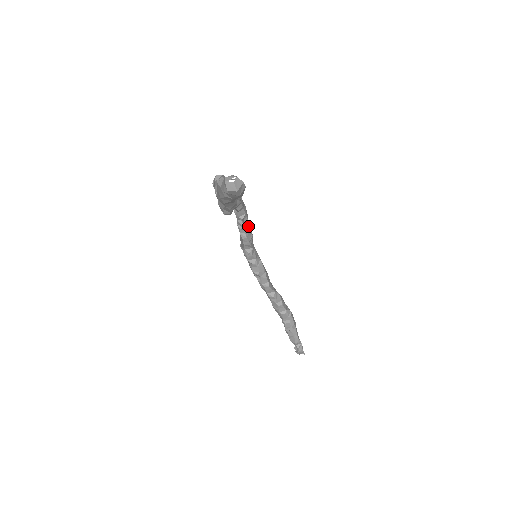
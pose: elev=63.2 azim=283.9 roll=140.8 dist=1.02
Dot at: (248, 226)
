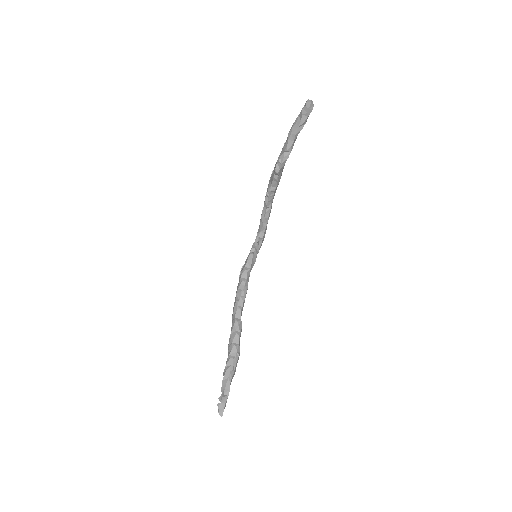
Dot at: (258, 251)
